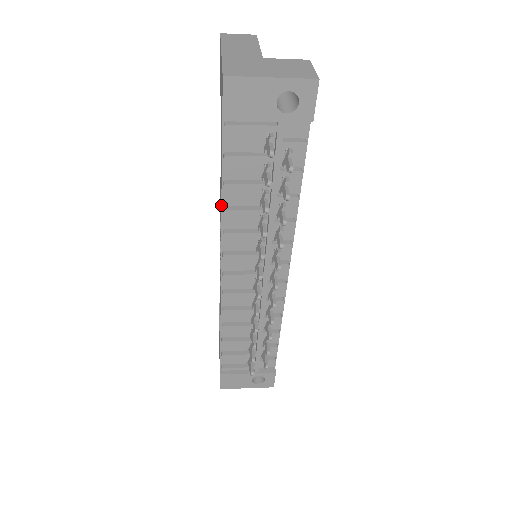
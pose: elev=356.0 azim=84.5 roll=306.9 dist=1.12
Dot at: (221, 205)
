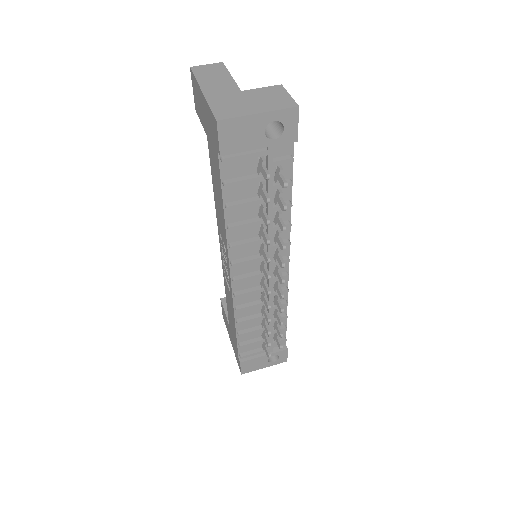
Dot at: (225, 224)
